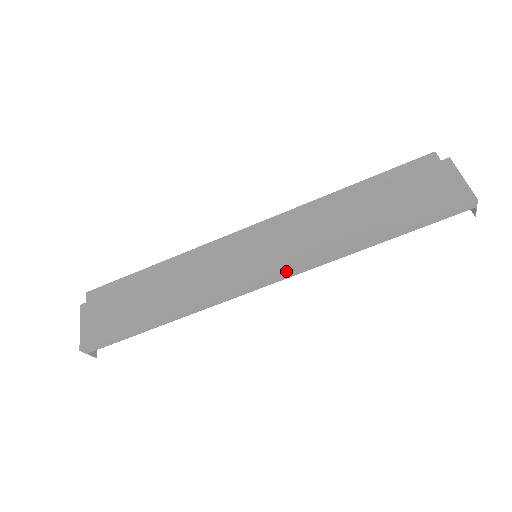
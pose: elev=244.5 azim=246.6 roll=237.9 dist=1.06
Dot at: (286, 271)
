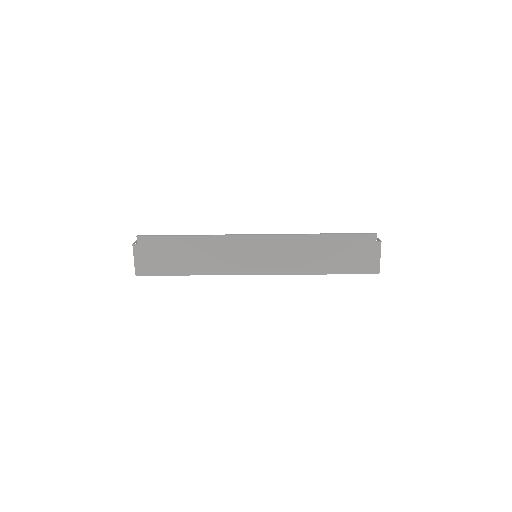
Dot at: (271, 274)
